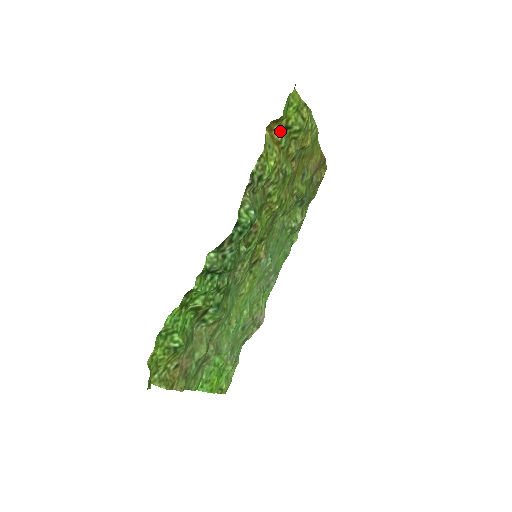
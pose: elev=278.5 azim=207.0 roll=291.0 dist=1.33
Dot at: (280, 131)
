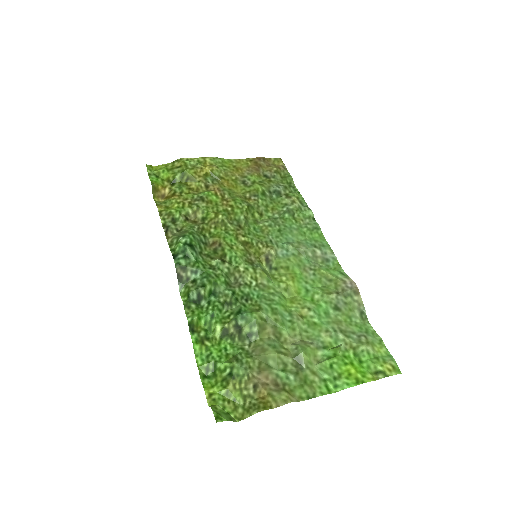
Dot at: (169, 190)
